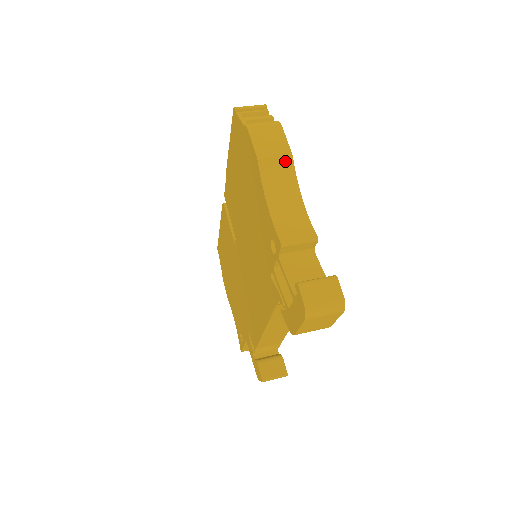
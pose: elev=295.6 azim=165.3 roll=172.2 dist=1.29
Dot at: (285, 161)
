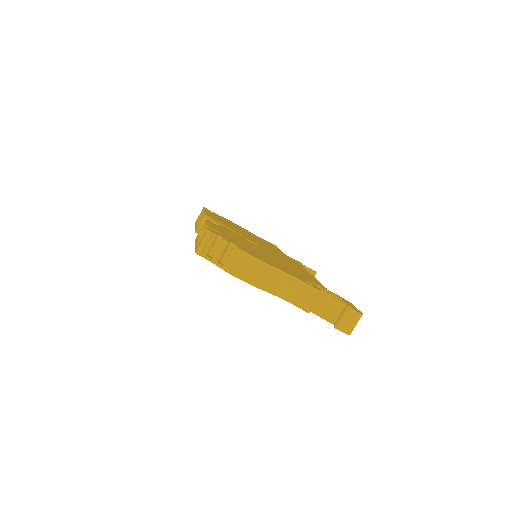
Dot at: (268, 271)
